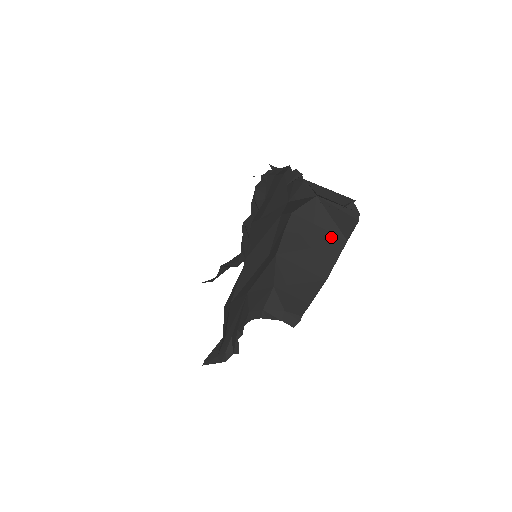
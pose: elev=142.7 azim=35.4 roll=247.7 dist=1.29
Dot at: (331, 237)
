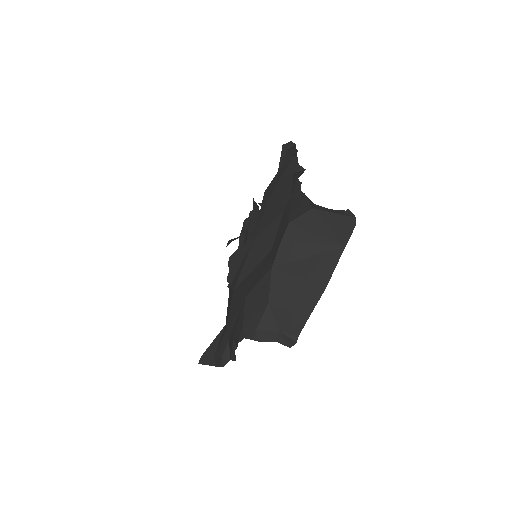
Dot at: (329, 244)
